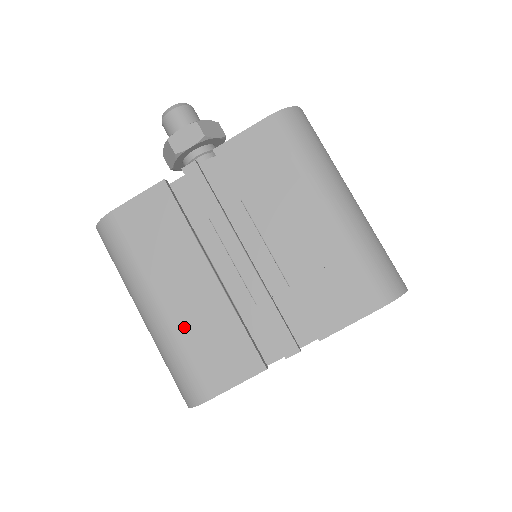
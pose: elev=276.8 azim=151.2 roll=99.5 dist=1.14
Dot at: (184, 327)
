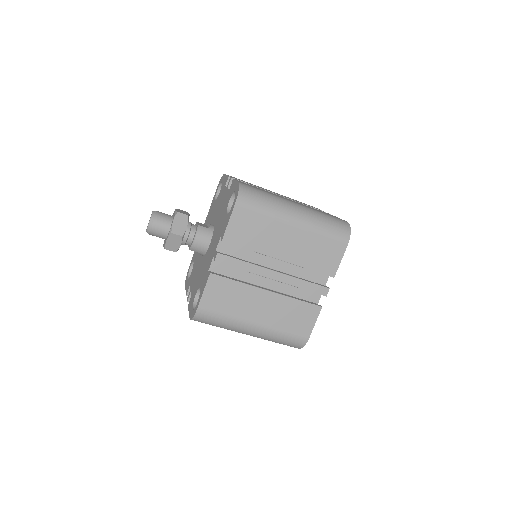
Dot at: occluded
